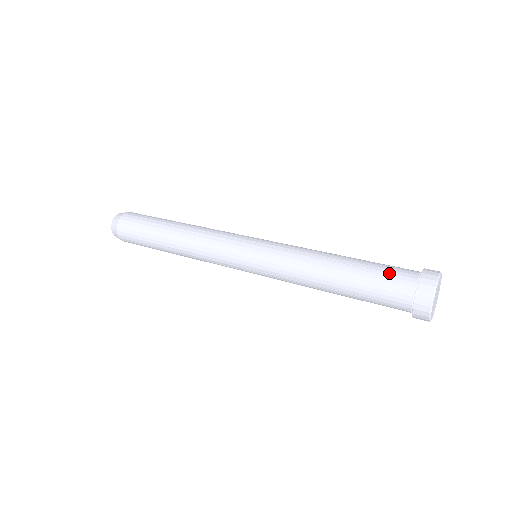
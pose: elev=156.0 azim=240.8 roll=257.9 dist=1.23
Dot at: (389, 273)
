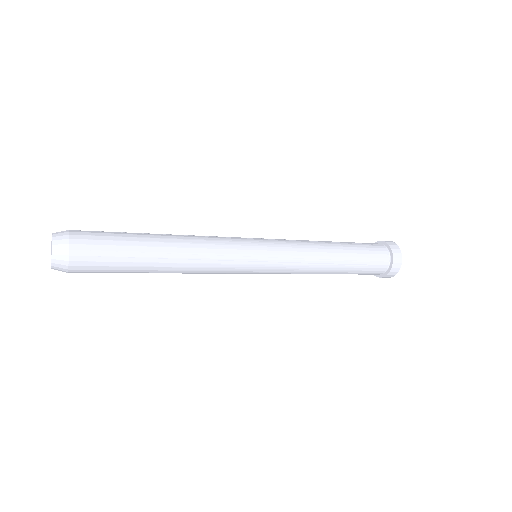
Dot at: (365, 243)
